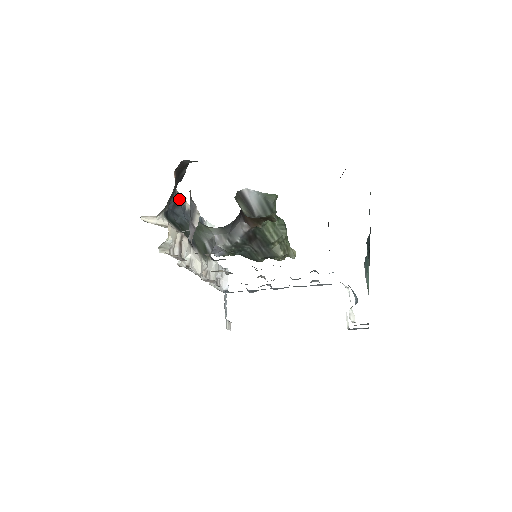
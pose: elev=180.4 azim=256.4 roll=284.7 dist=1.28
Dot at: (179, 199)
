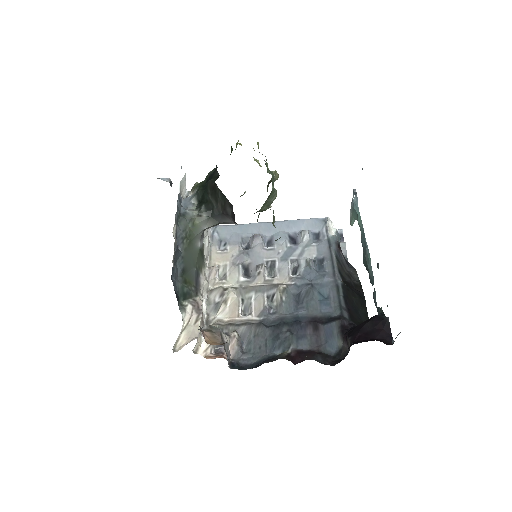
Dot at: (174, 254)
